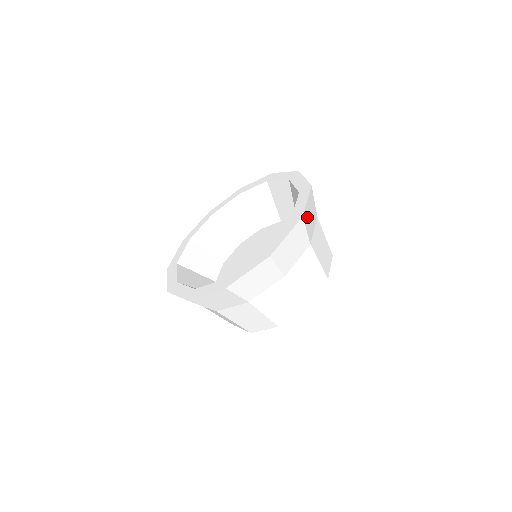
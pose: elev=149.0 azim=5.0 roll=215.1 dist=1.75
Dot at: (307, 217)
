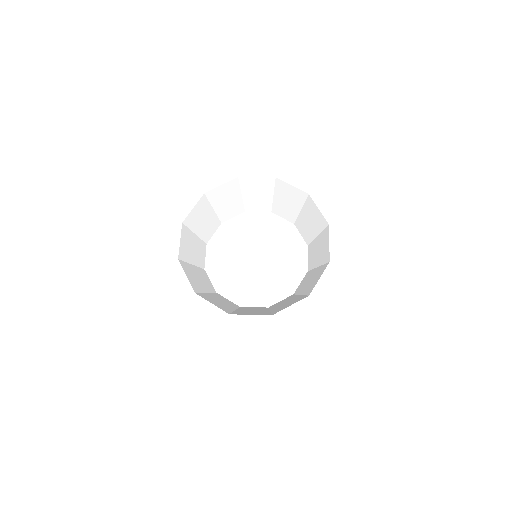
Dot at: occluded
